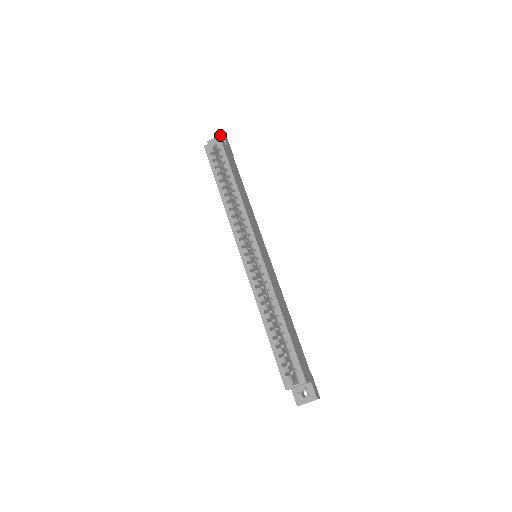
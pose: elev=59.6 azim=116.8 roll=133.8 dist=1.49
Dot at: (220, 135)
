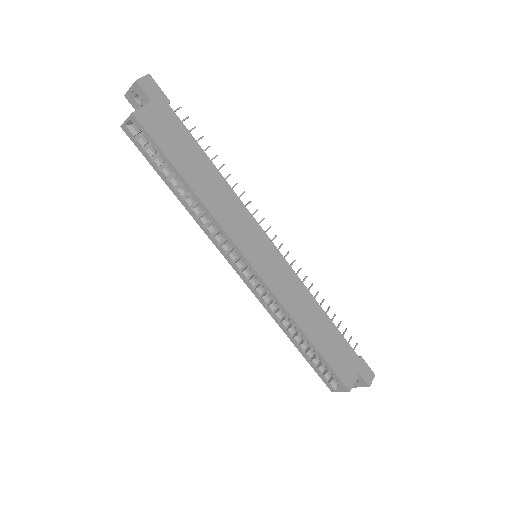
Dot at: (133, 84)
